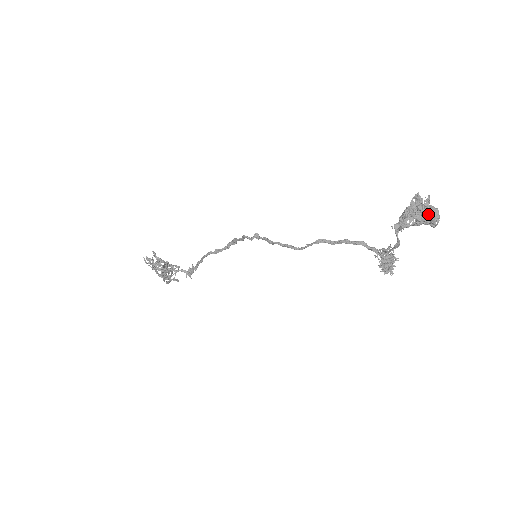
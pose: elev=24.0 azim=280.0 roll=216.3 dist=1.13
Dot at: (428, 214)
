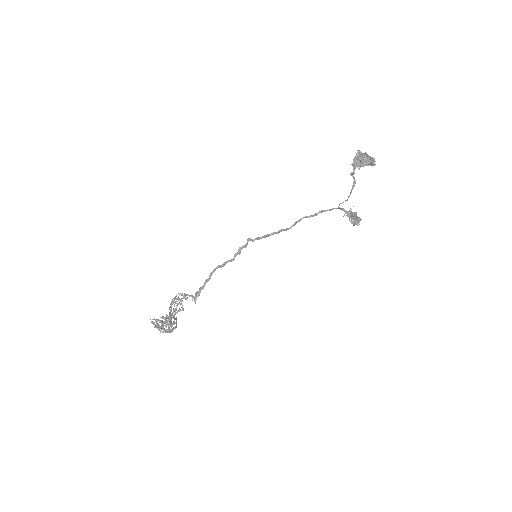
Dot at: (367, 155)
